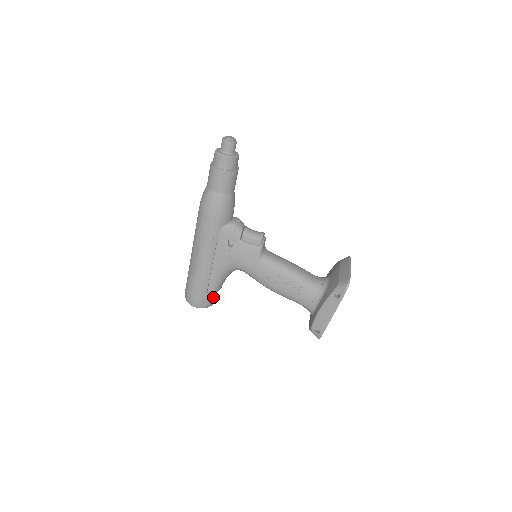
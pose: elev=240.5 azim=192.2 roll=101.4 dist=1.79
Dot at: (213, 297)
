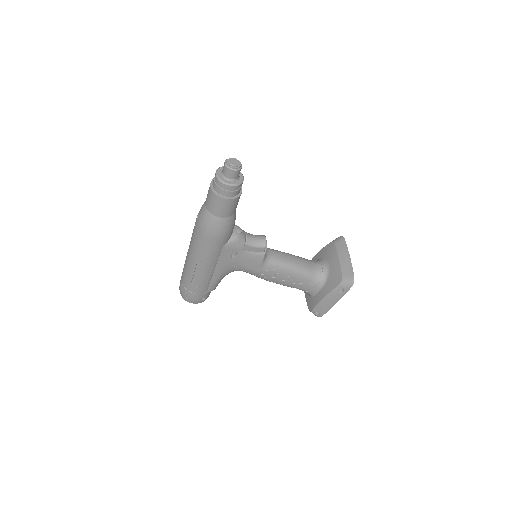
Dot at: occluded
